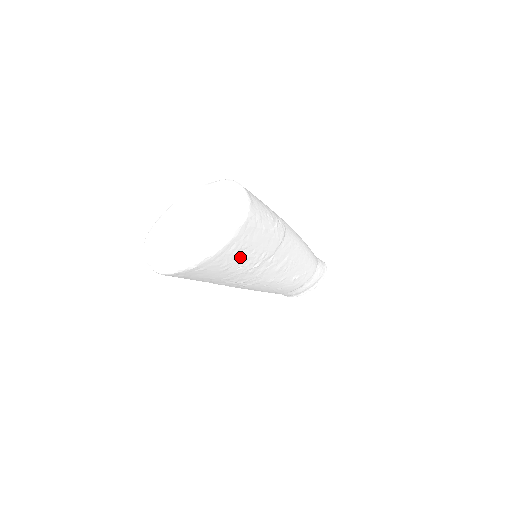
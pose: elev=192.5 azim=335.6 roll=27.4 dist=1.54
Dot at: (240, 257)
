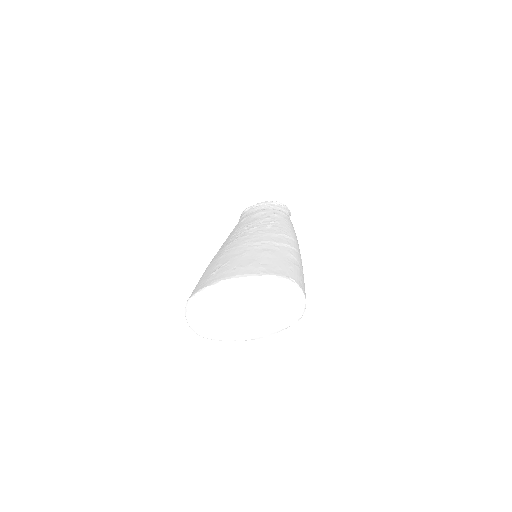
Dot at: occluded
